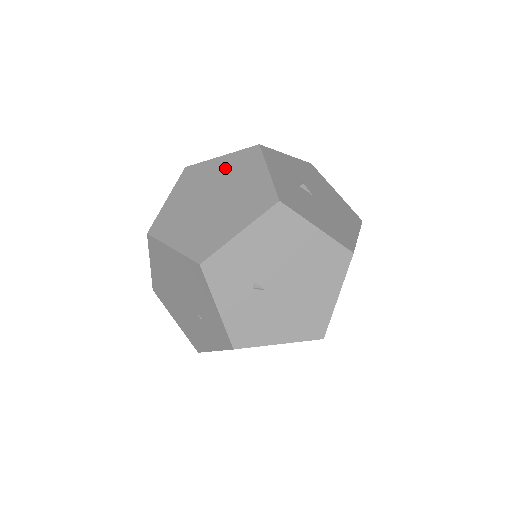
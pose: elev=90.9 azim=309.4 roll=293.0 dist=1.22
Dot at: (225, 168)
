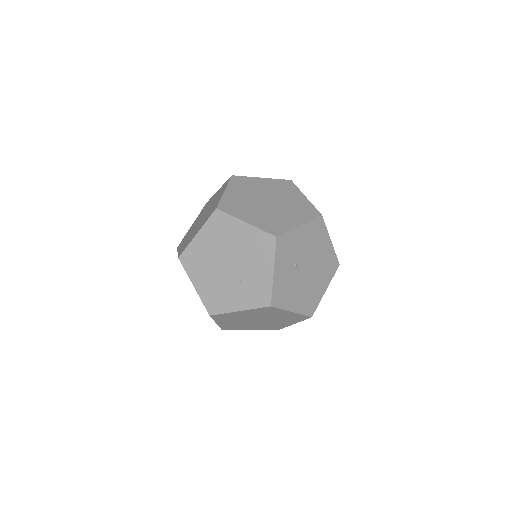
Dot at: (270, 186)
